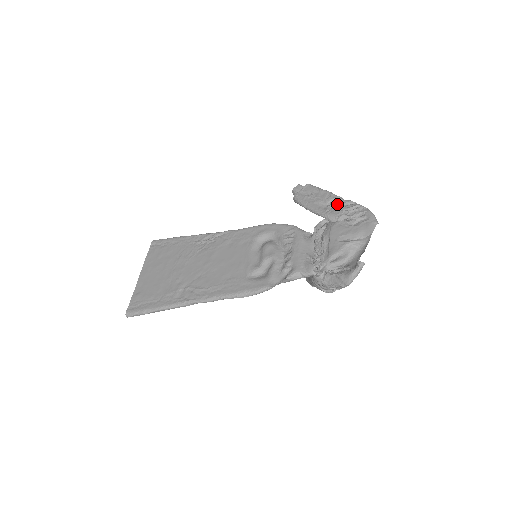
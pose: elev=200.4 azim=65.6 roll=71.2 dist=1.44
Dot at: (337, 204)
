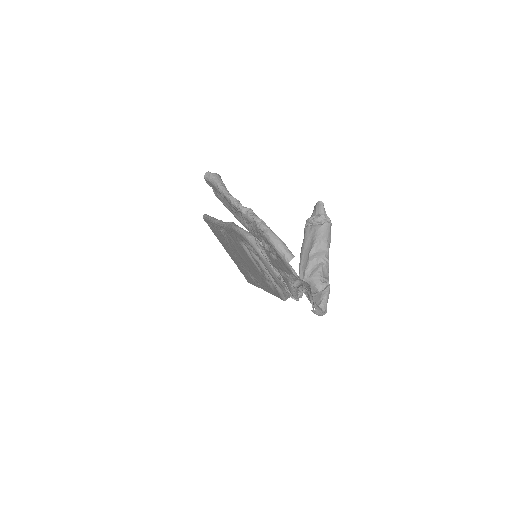
Dot at: occluded
